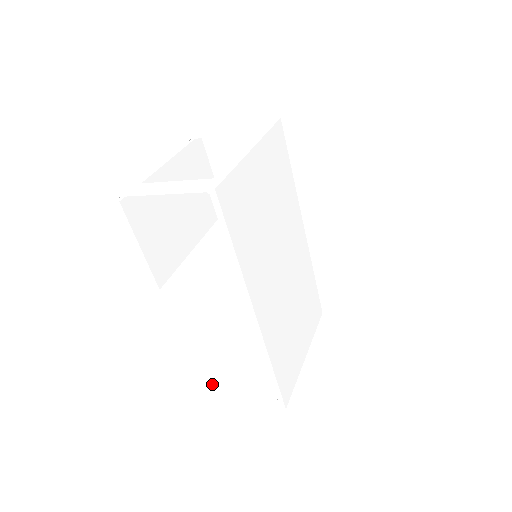
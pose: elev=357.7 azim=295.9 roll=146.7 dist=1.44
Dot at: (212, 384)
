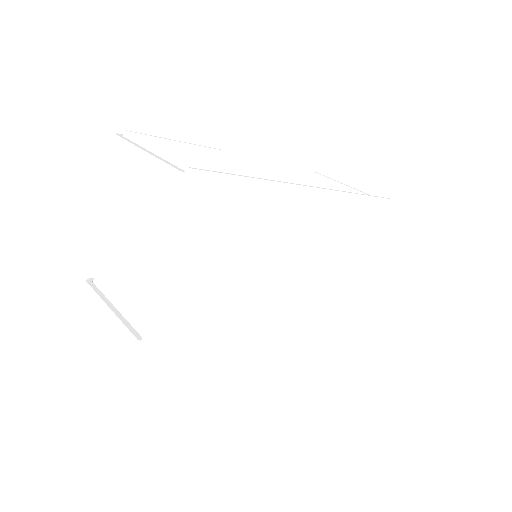
Dot at: occluded
